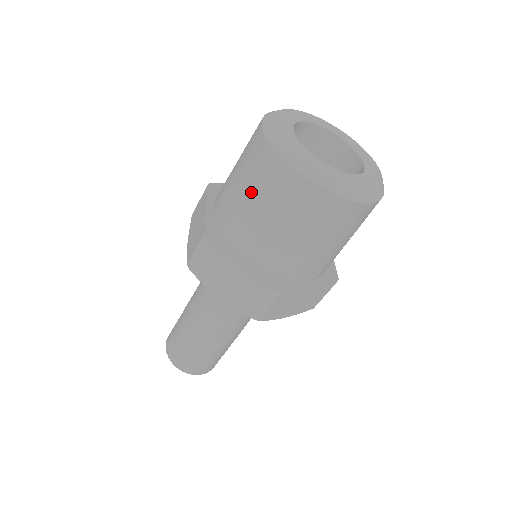
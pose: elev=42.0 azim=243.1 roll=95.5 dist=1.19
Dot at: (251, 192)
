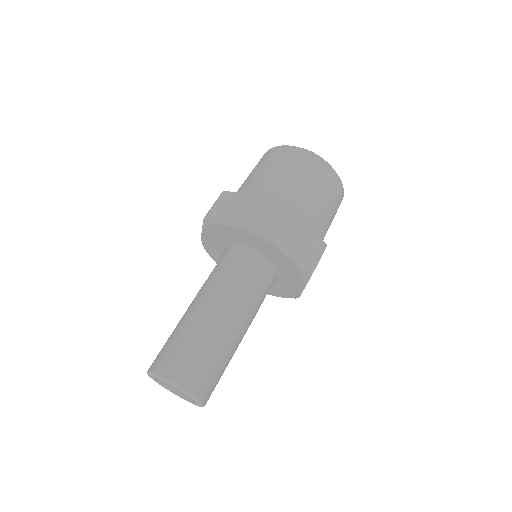
Dot at: (301, 176)
